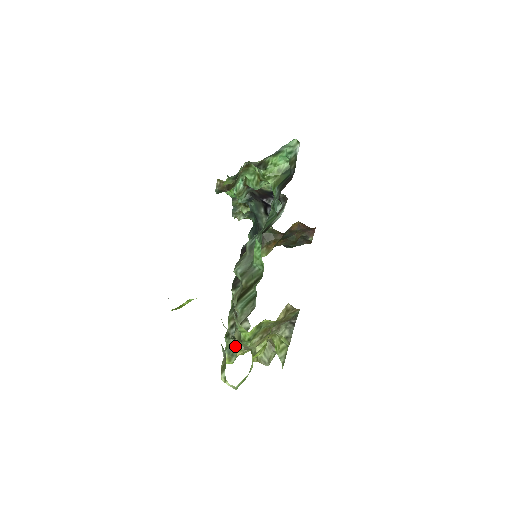
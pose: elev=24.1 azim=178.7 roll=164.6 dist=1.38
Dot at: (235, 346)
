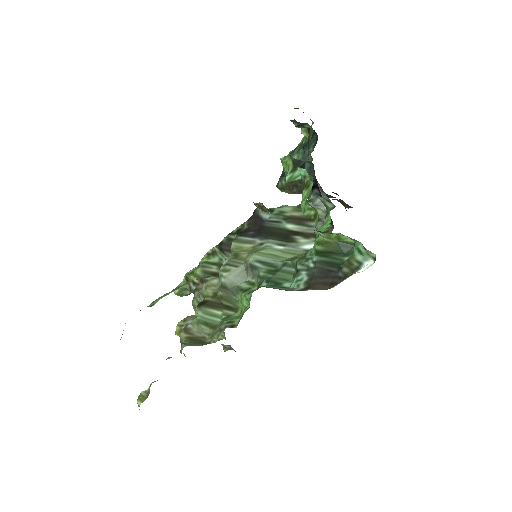
Dot at: (179, 326)
